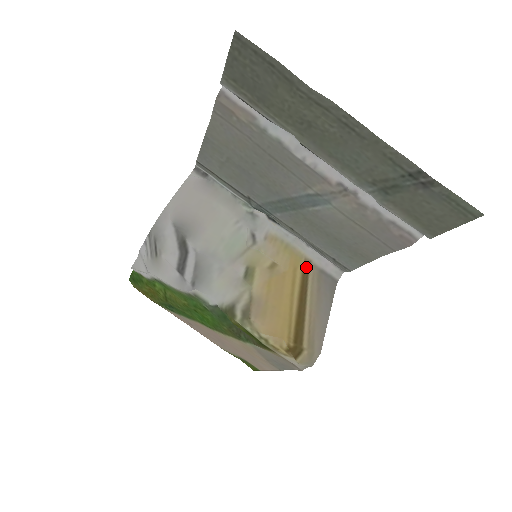
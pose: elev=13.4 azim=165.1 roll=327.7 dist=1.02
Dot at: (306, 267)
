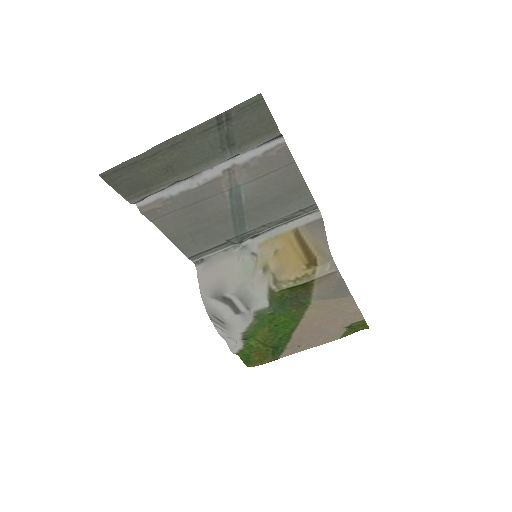
Dot at: (296, 233)
